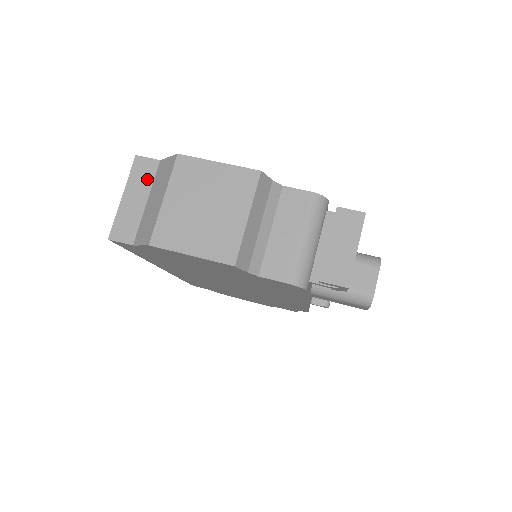
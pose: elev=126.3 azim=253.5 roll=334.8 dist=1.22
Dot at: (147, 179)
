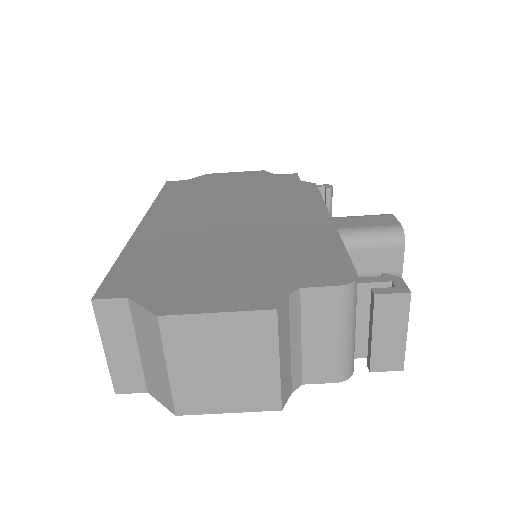
Dot at: (123, 324)
